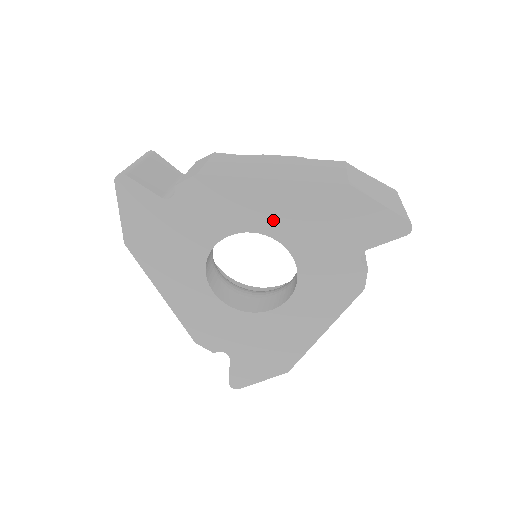
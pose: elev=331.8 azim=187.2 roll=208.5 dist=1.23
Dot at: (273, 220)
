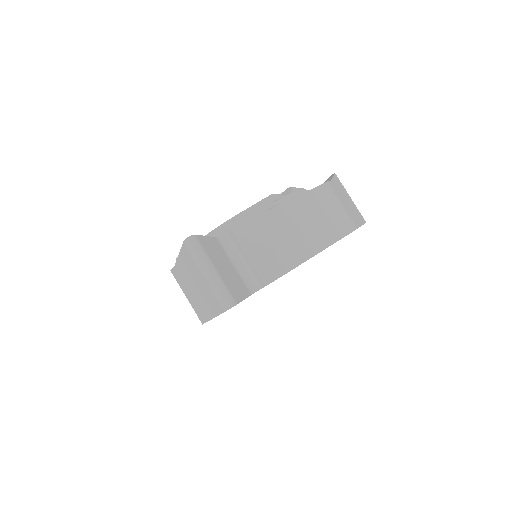
Dot at: occluded
